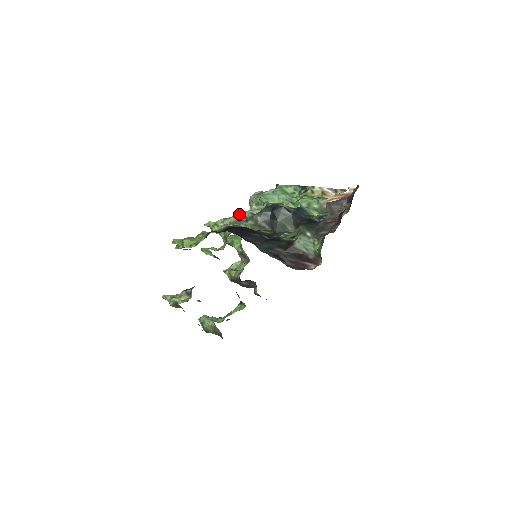
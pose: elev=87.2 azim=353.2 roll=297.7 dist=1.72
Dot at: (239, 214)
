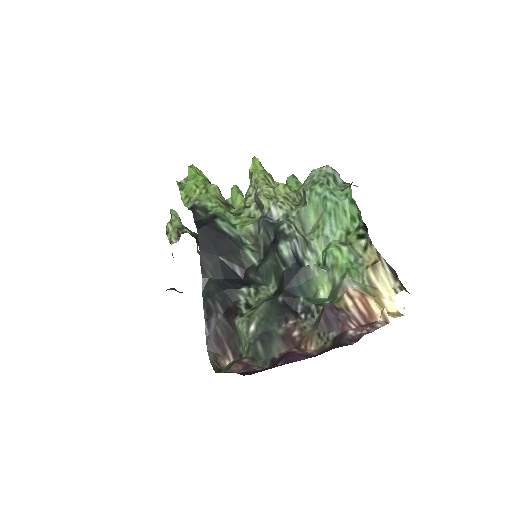
Dot at: (259, 197)
